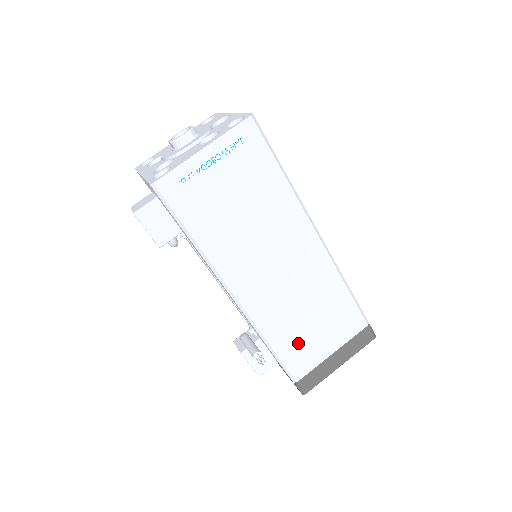
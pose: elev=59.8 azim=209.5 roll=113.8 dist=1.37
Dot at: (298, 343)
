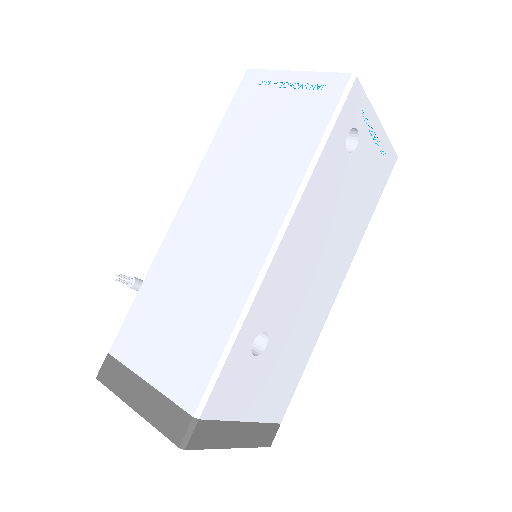
Dot at: (150, 318)
